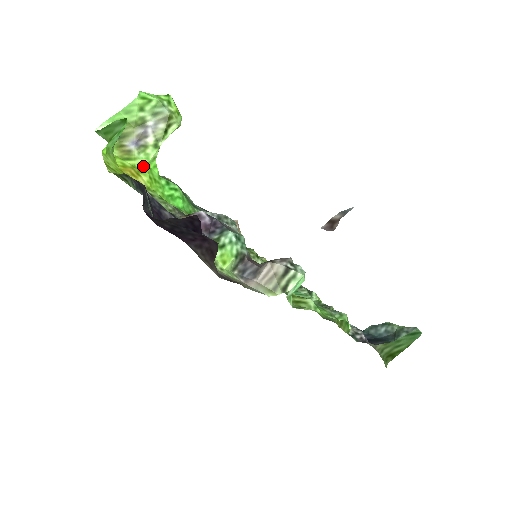
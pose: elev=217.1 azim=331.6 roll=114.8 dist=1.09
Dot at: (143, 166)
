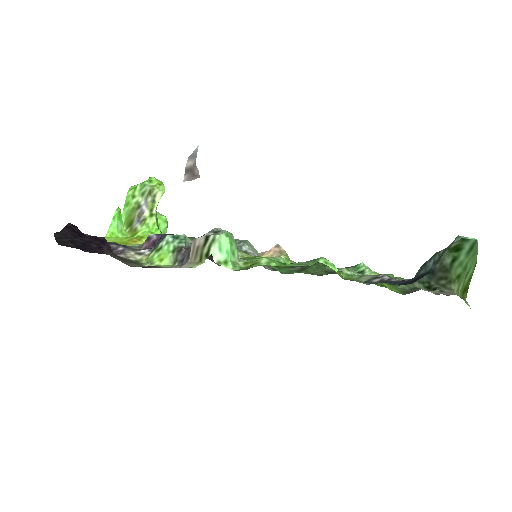
Dot at: (145, 233)
